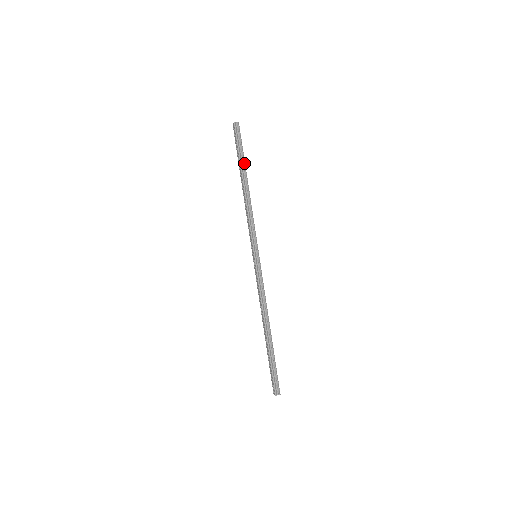
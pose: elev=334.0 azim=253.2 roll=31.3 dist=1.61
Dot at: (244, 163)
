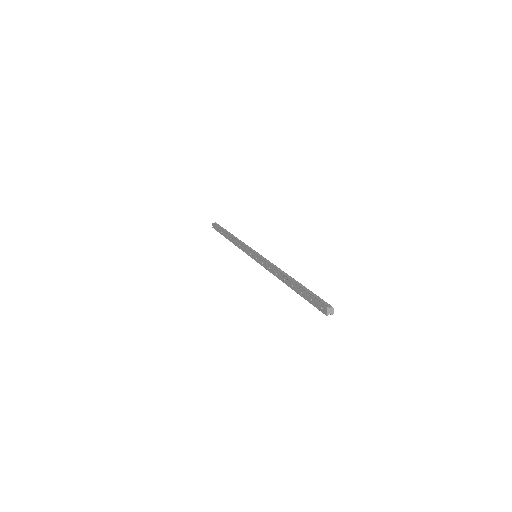
Dot at: (227, 231)
